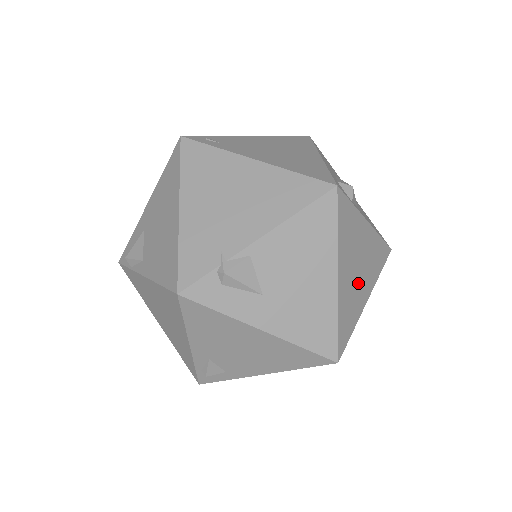
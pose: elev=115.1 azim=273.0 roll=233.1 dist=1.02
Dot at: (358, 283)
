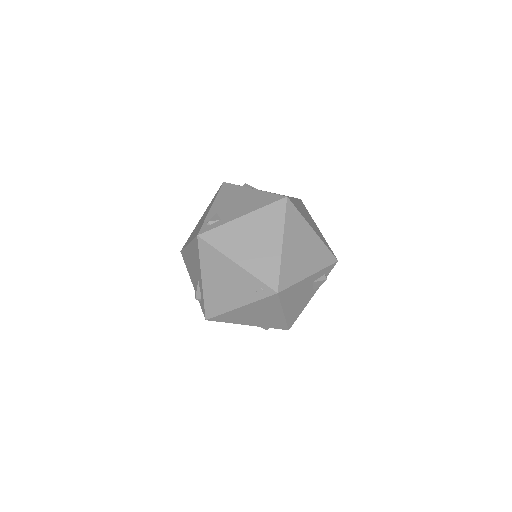
Dot at: occluded
